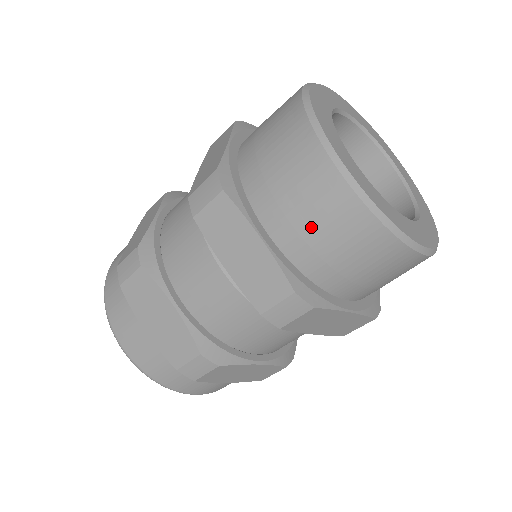
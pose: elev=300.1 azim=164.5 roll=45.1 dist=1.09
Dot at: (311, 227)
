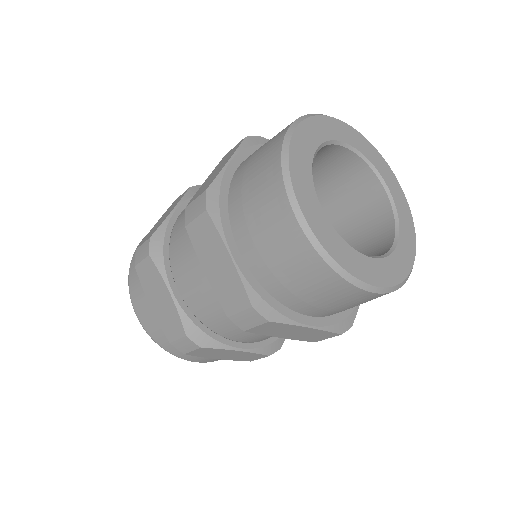
Dot at: (253, 161)
